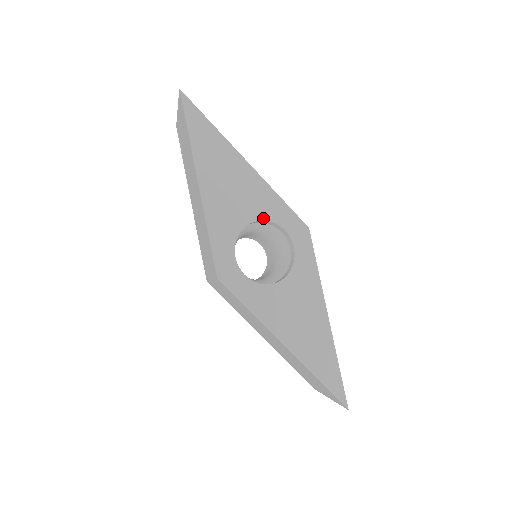
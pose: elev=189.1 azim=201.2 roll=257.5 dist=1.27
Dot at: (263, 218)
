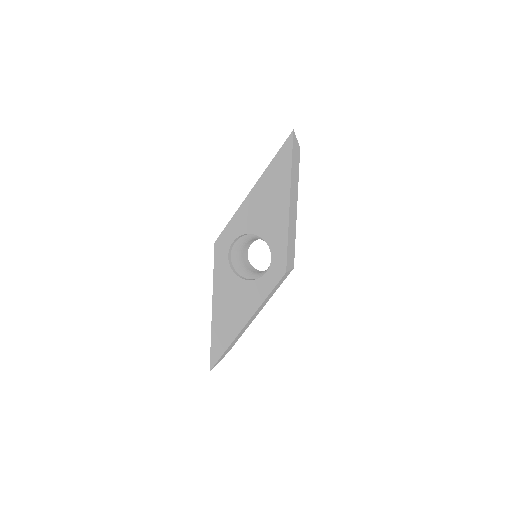
Dot at: (266, 240)
